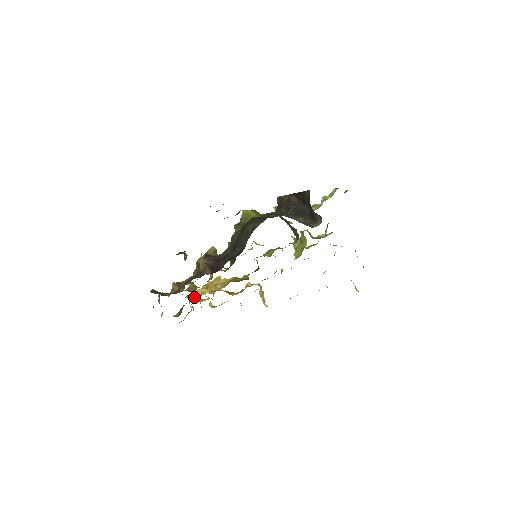
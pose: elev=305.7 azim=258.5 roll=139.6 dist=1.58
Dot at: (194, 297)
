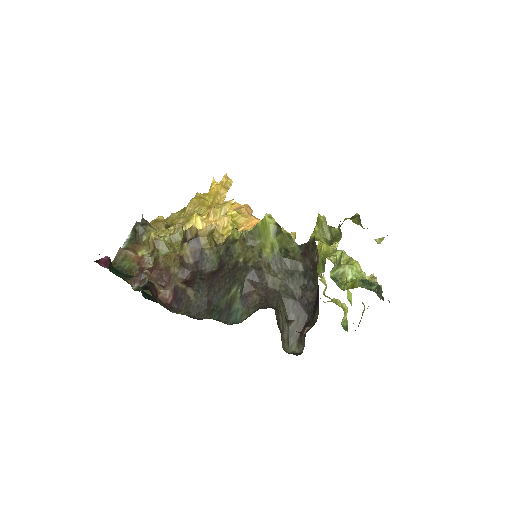
Dot at: (192, 210)
